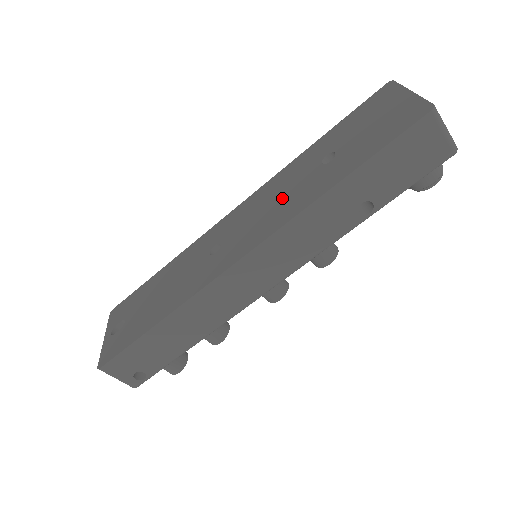
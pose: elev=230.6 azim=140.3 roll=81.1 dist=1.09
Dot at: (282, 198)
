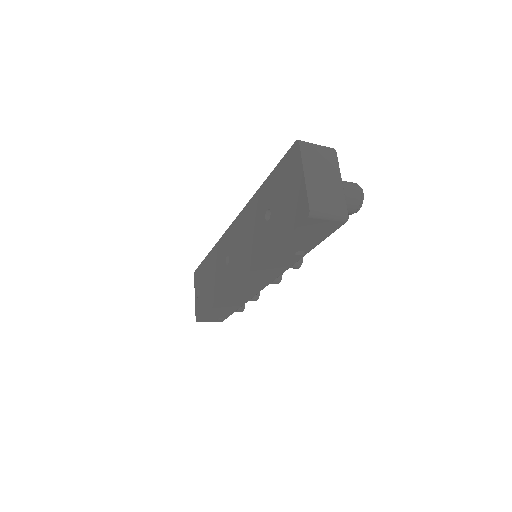
Dot at: (250, 239)
